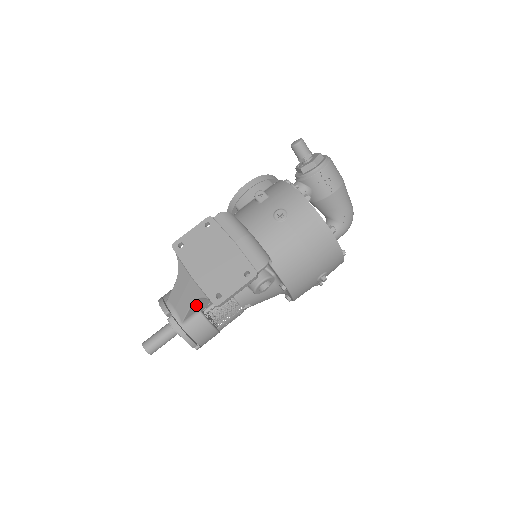
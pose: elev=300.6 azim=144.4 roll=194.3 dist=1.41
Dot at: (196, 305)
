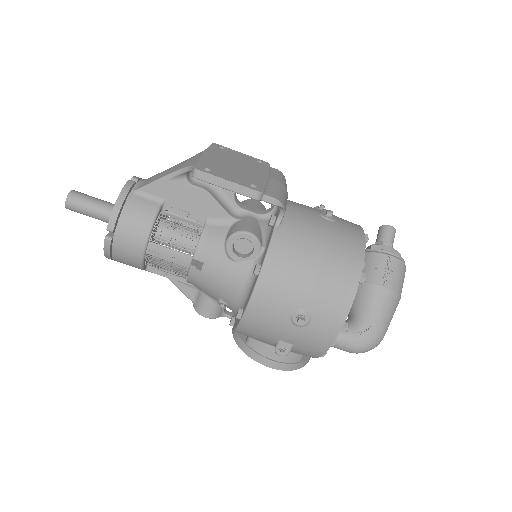
Dot at: (169, 185)
